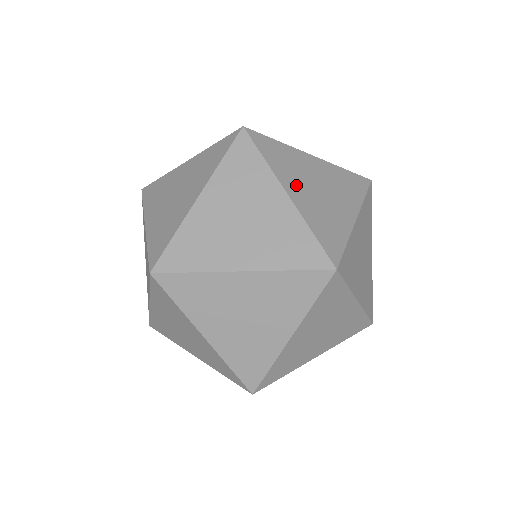
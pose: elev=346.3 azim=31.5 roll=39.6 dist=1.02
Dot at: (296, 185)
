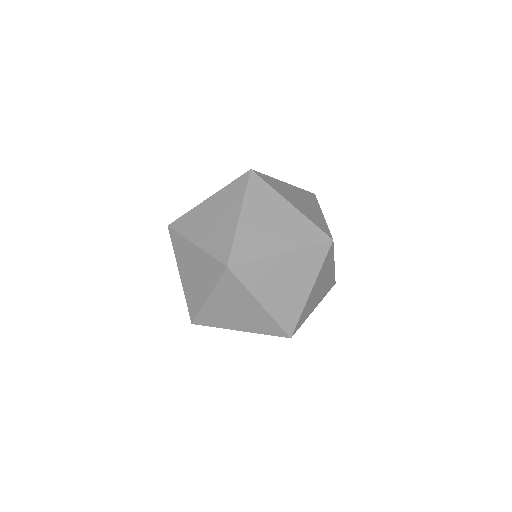
Dot at: occluded
